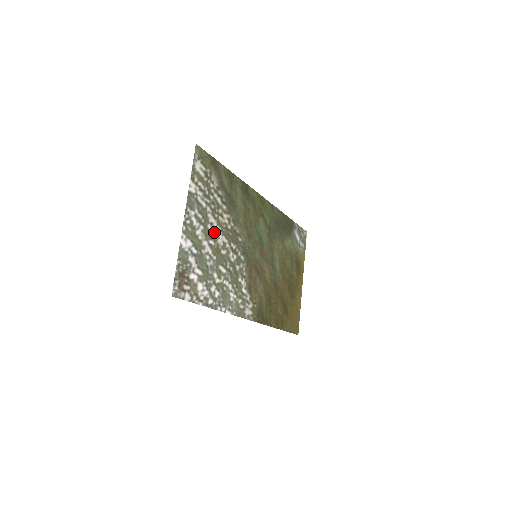
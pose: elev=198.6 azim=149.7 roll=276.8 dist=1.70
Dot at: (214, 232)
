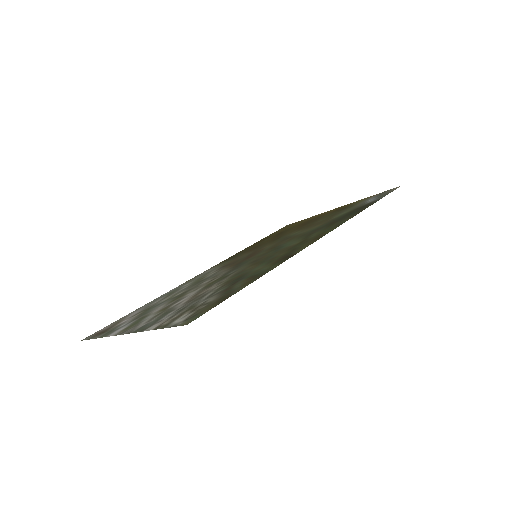
Dot at: (180, 300)
